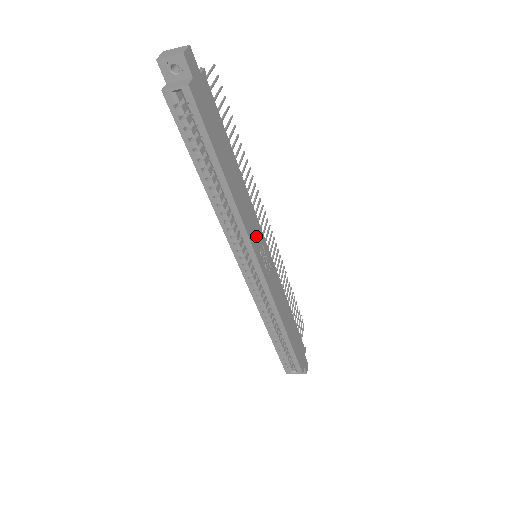
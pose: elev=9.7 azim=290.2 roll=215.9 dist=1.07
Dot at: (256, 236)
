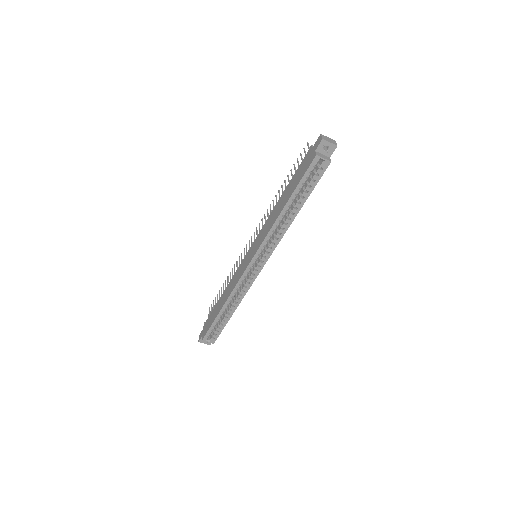
Dot at: occluded
